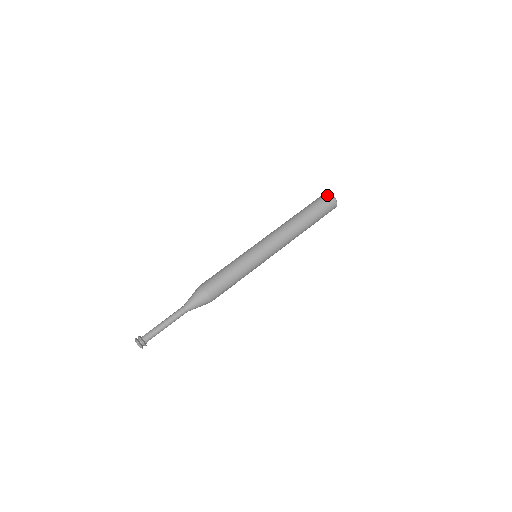
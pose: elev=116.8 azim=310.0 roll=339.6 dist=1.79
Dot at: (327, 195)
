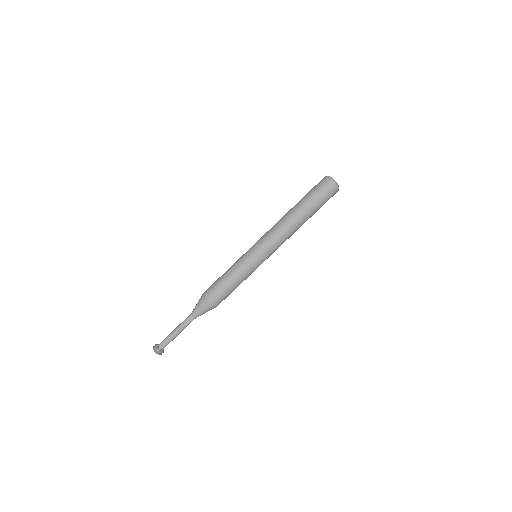
Dot at: (325, 179)
